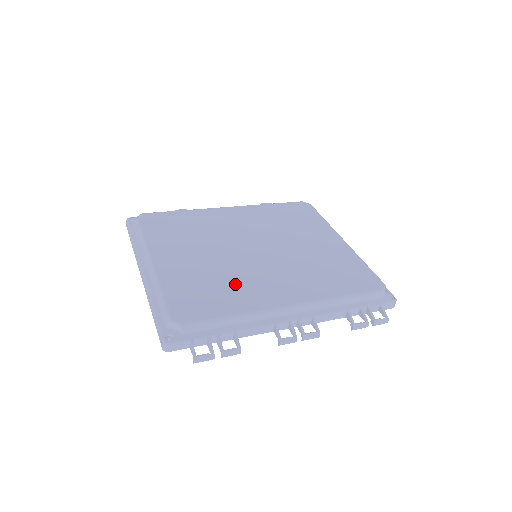
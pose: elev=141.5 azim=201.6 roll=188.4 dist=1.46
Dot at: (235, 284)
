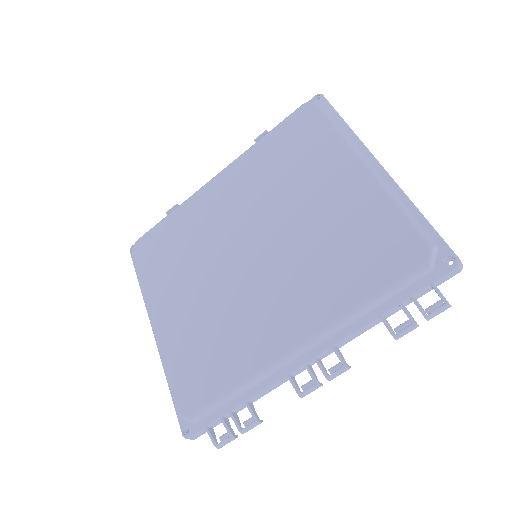
Dot at: (232, 330)
